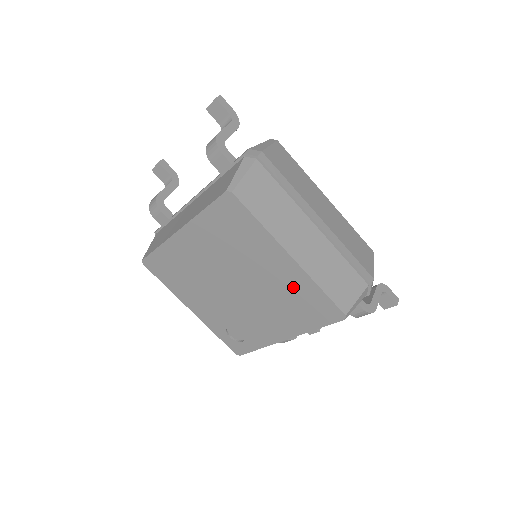
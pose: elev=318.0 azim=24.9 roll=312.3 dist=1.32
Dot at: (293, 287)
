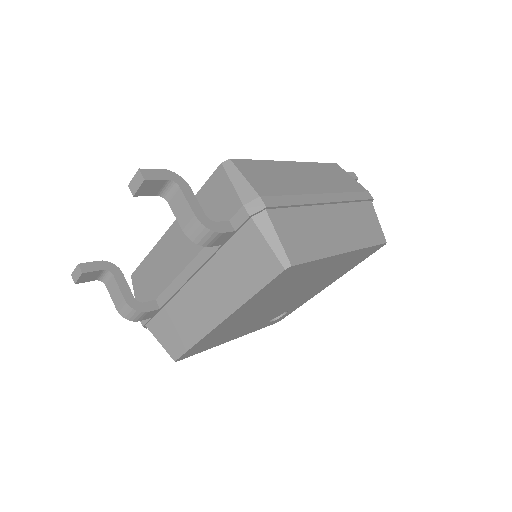
Dot at: (343, 263)
